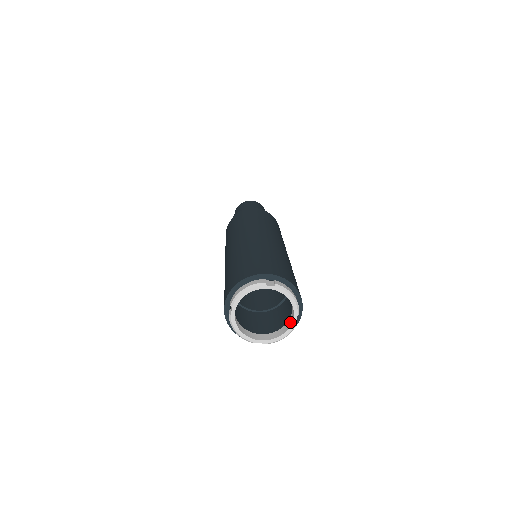
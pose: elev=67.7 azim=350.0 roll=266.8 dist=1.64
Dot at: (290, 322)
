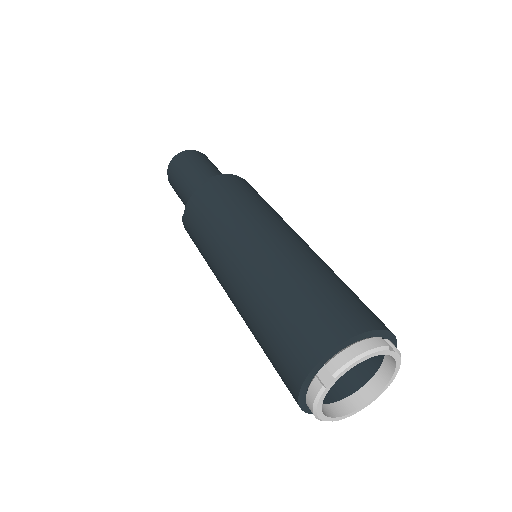
Dot at: (371, 392)
